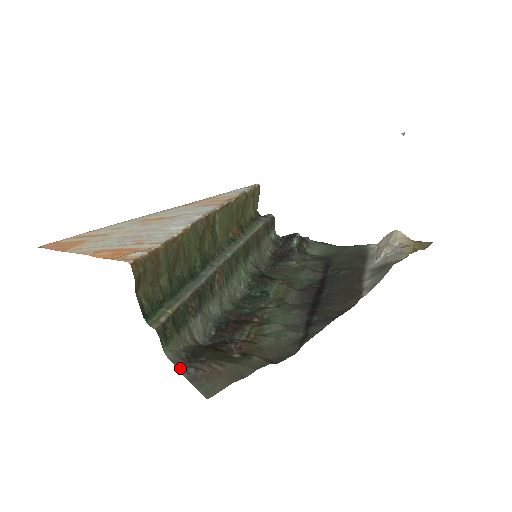
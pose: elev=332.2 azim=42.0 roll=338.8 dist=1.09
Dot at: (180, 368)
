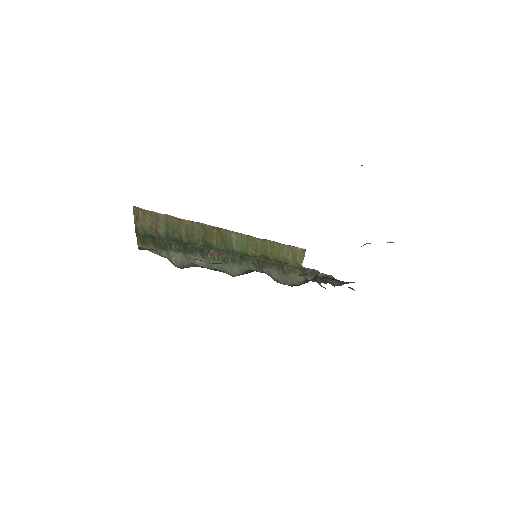
Dot at: (140, 248)
